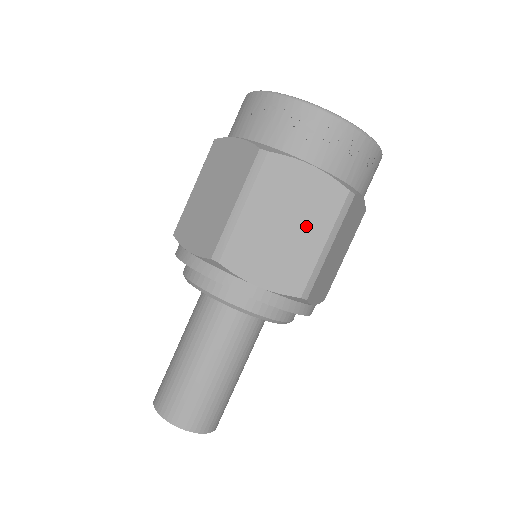
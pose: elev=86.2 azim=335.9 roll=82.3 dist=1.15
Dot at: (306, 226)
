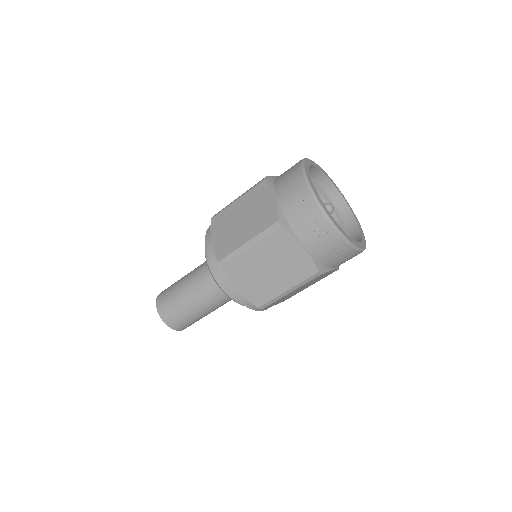
Dot at: (282, 276)
